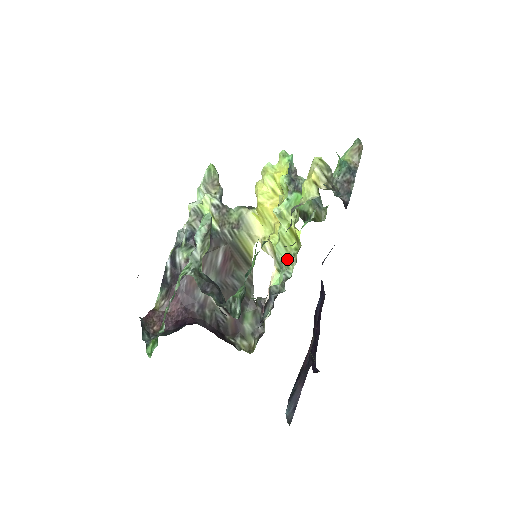
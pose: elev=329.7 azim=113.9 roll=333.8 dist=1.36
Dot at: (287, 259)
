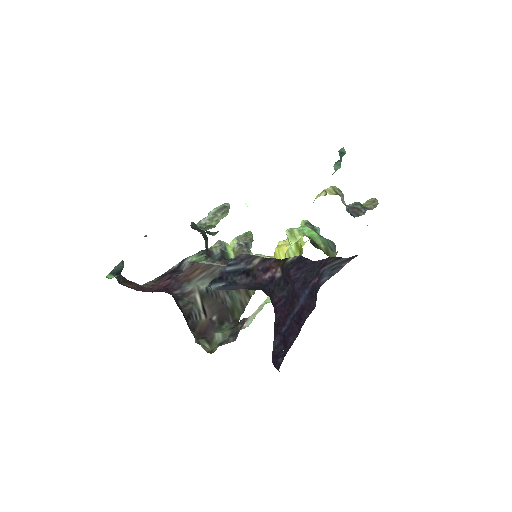
Dot at: occluded
